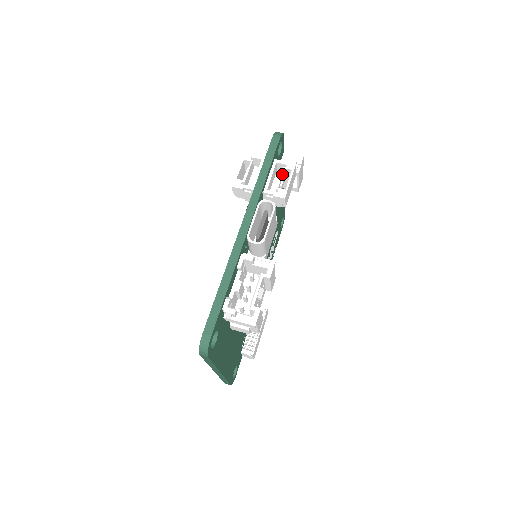
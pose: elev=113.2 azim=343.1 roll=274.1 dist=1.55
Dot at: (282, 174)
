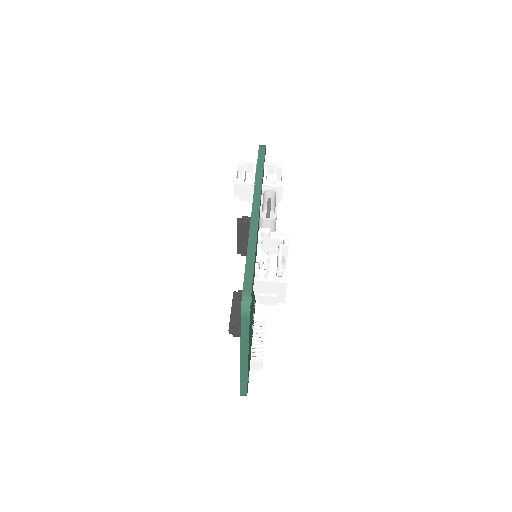
Dot at: (275, 171)
